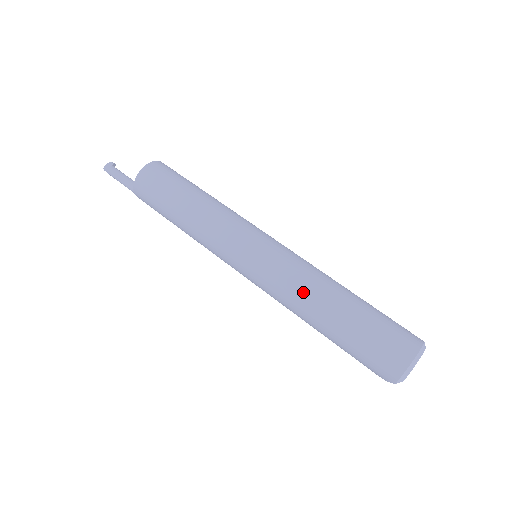
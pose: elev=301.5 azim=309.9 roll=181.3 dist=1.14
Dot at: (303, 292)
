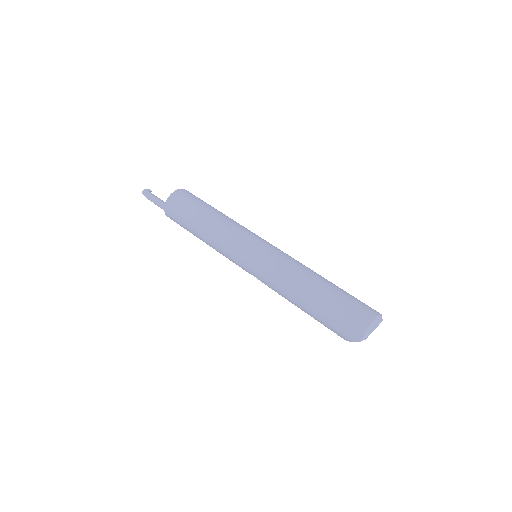
Dot at: (292, 275)
